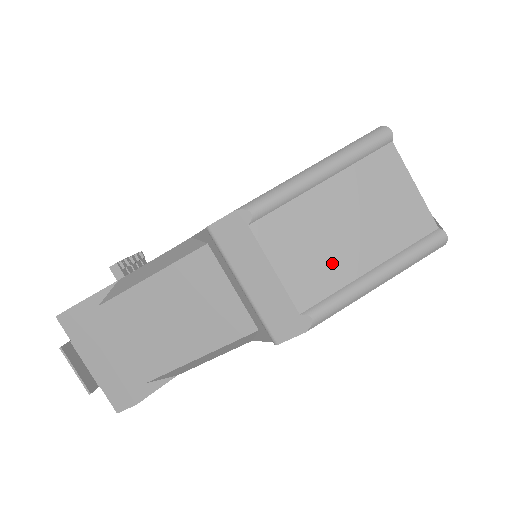
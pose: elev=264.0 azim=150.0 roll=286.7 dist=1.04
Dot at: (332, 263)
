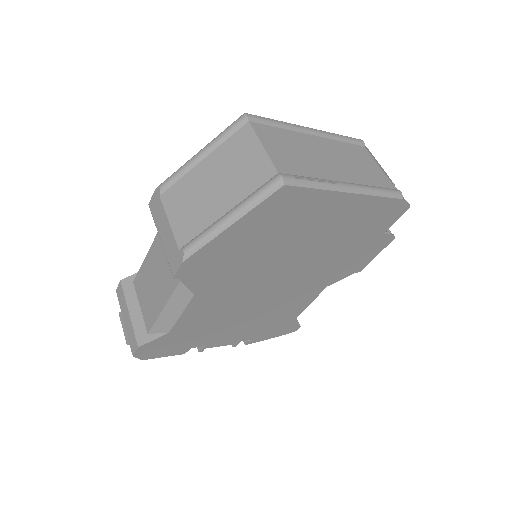
Dot at: (202, 212)
